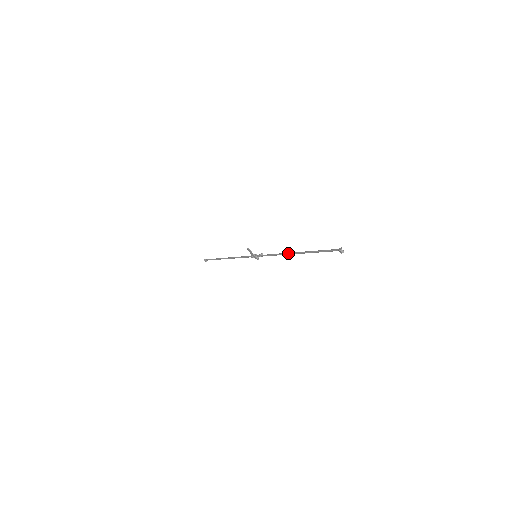
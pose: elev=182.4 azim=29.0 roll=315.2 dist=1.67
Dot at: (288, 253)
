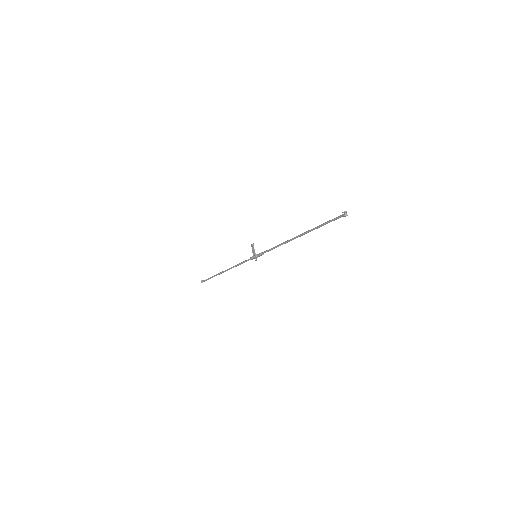
Dot at: (290, 239)
